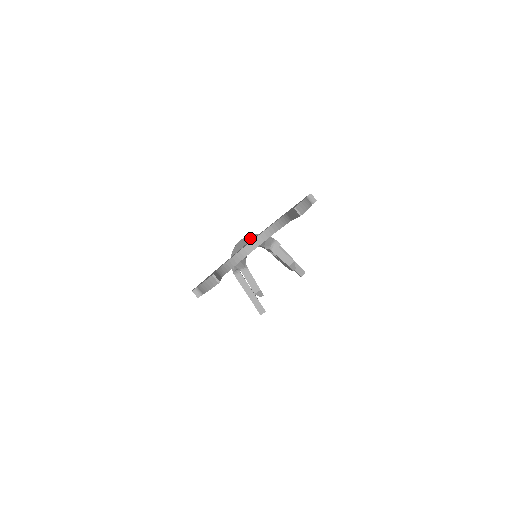
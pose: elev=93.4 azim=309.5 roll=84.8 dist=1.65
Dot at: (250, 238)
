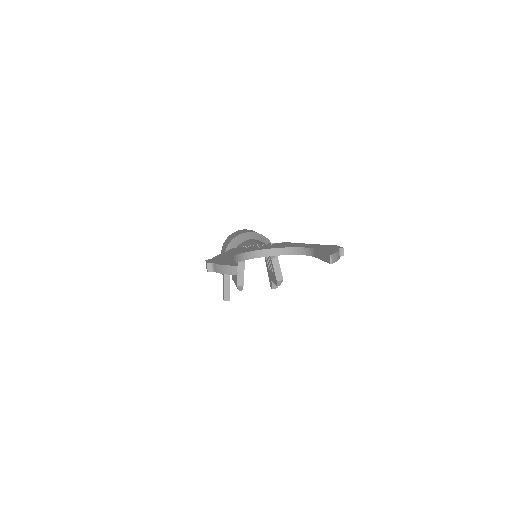
Dot at: (257, 236)
